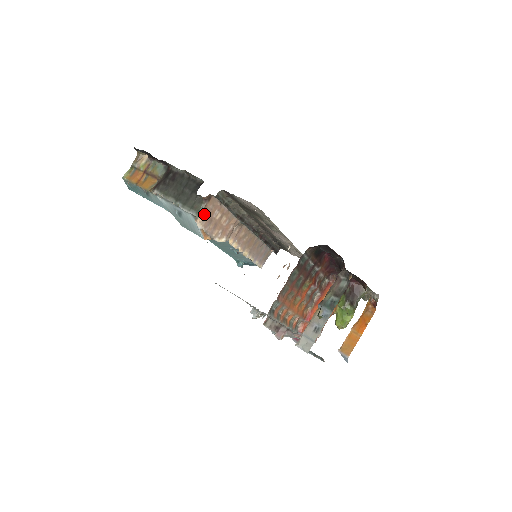
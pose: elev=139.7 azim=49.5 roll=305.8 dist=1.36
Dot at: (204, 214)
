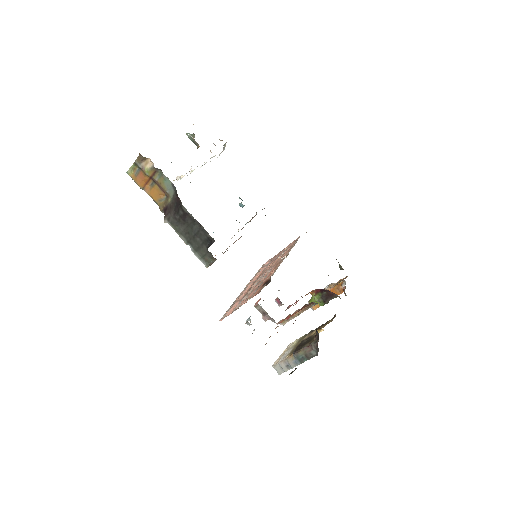
Dot at: occluded
